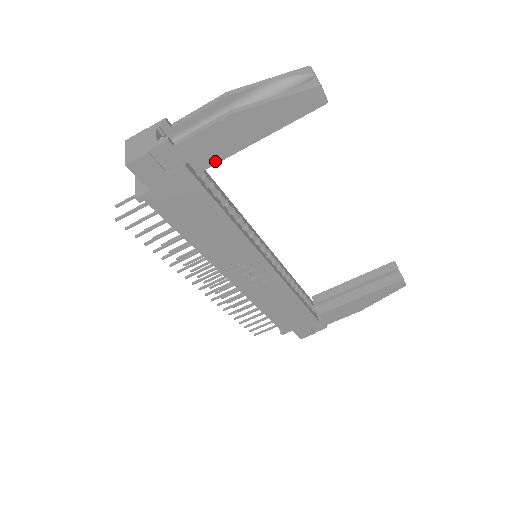
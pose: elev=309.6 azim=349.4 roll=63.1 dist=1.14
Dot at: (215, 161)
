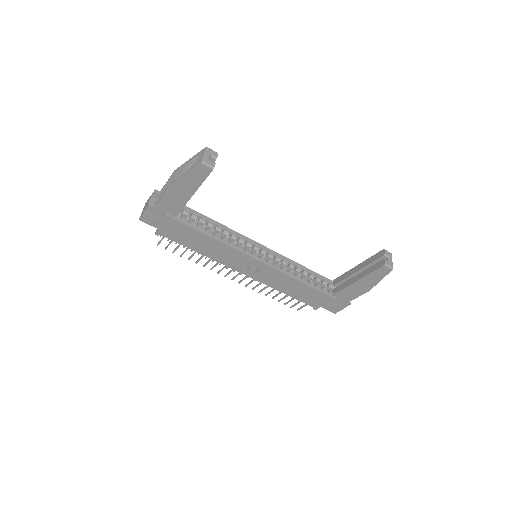
Dot at: (179, 210)
